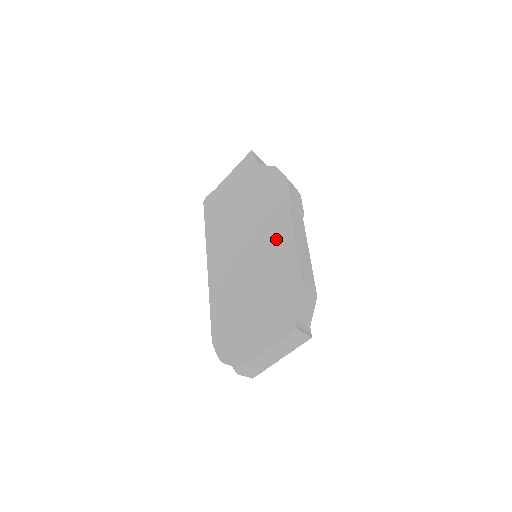
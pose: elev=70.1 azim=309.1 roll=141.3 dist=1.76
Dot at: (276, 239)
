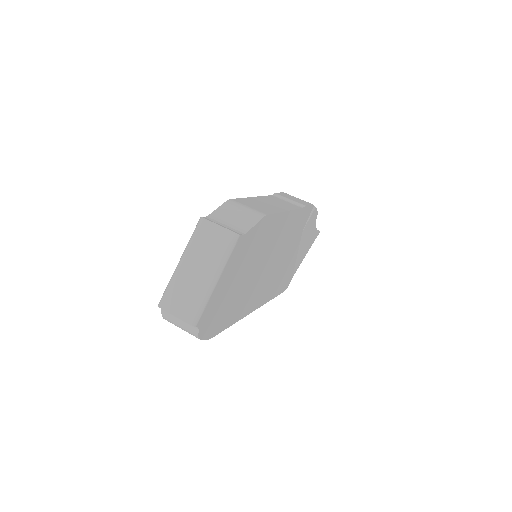
Dot at: occluded
